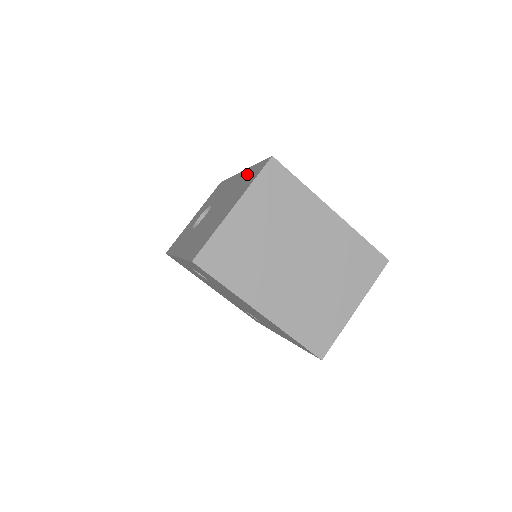
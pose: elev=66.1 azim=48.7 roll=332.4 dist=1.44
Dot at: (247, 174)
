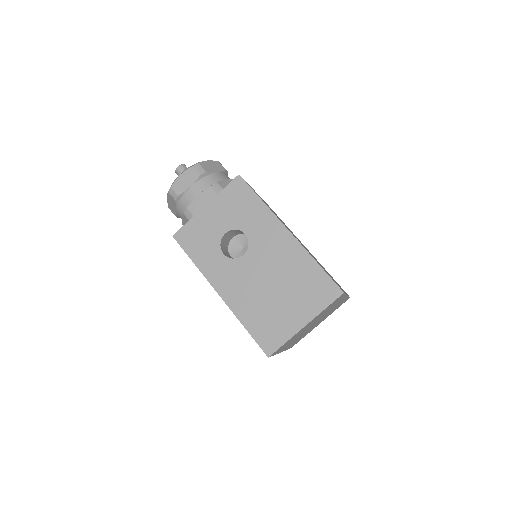
Dot at: (307, 268)
